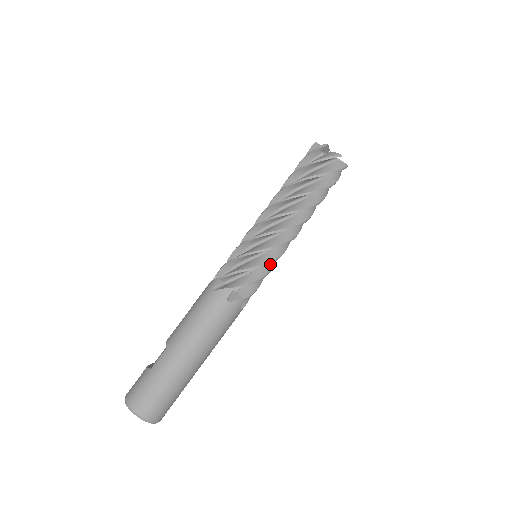
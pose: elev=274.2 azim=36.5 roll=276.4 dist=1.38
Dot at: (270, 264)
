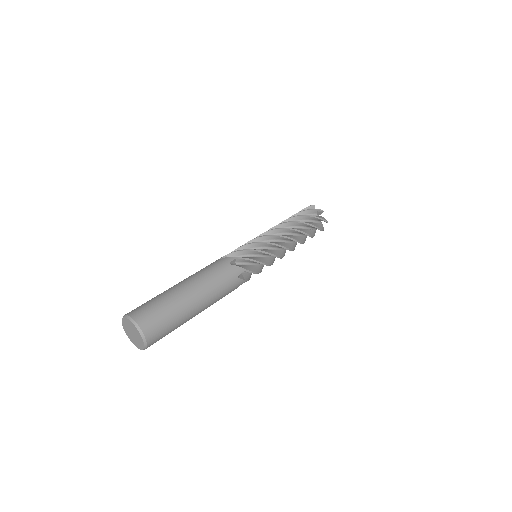
Dot at: (262, 250)
